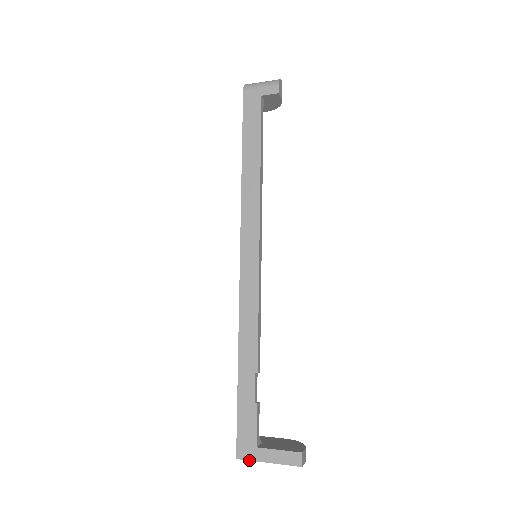
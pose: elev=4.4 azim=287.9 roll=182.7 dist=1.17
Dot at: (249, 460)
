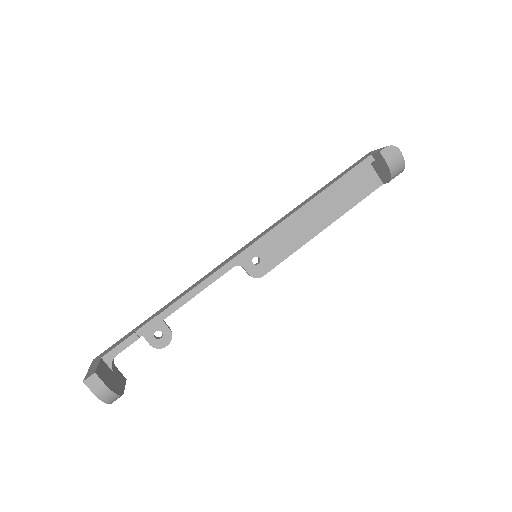
Dot at: (92, 363)
